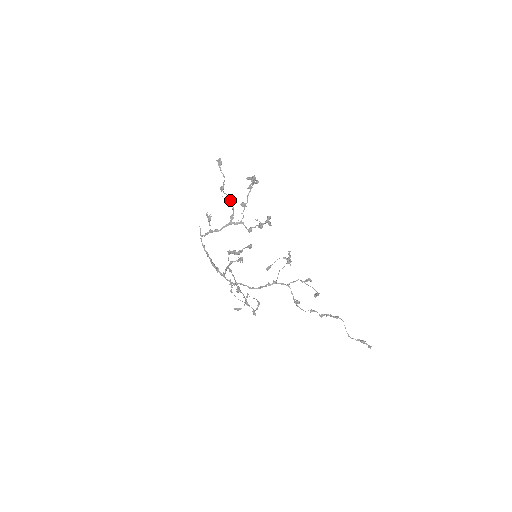
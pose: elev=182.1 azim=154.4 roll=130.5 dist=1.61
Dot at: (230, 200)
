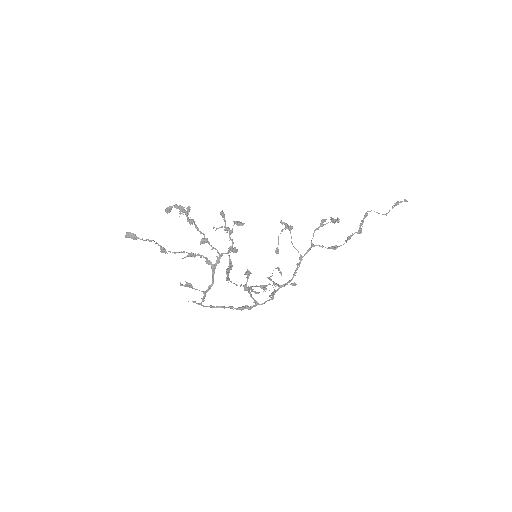
Dot at: (189, 253)
